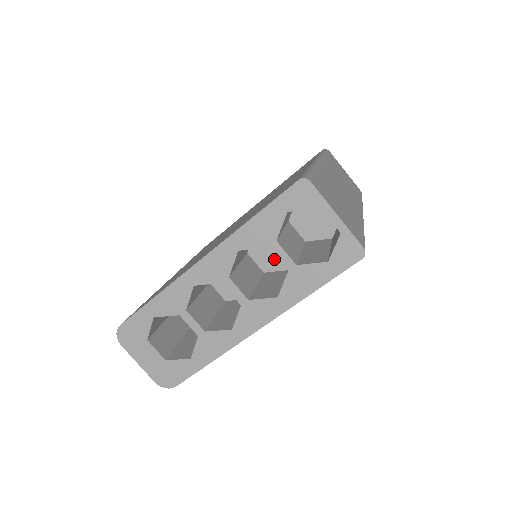
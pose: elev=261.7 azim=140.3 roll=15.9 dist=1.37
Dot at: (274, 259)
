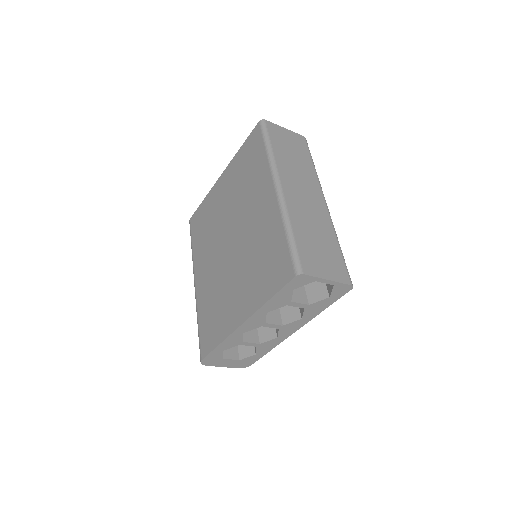
Dot at: occluded
